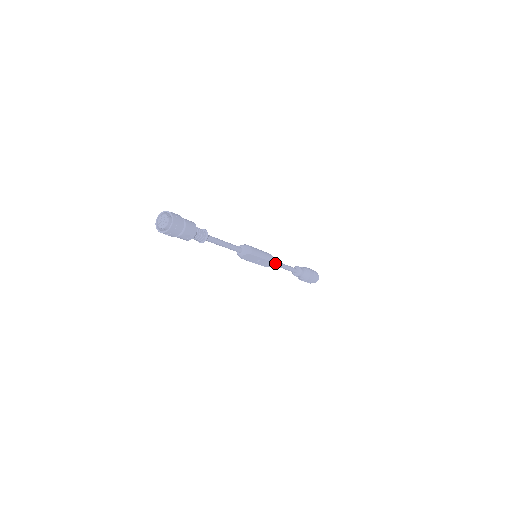
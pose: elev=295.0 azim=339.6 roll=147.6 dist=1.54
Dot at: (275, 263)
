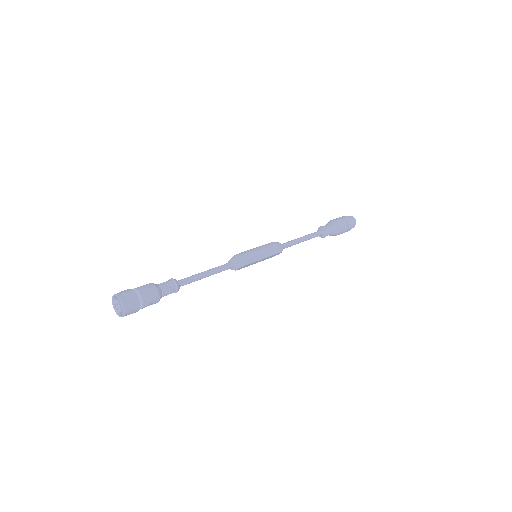
Dot at: (285, 247)
